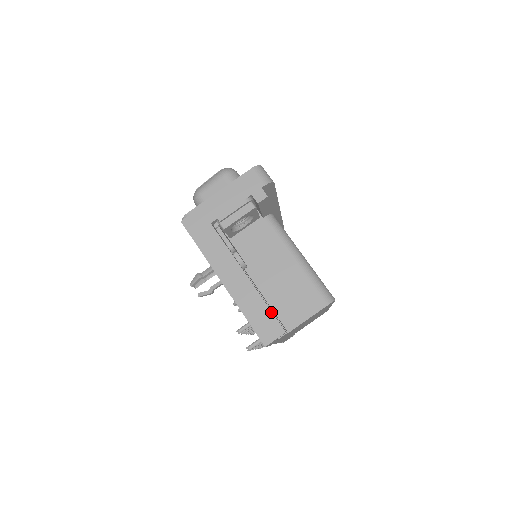
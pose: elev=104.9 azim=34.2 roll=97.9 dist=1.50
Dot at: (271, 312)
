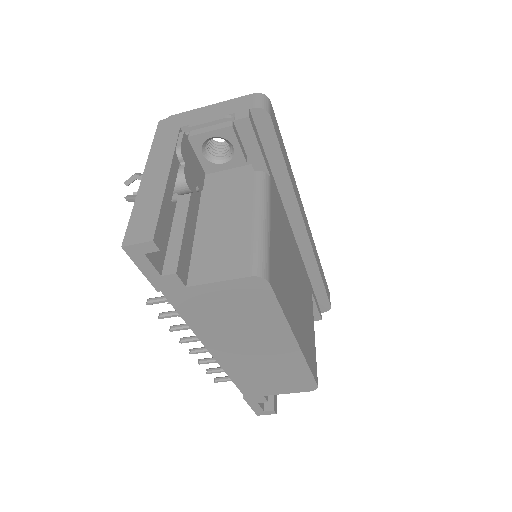
Dot at: (158, 216)
